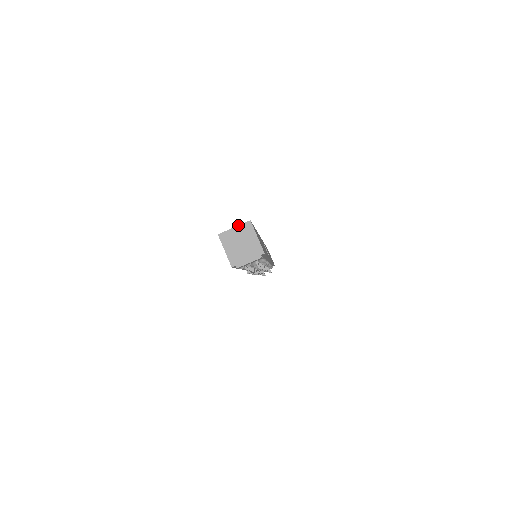
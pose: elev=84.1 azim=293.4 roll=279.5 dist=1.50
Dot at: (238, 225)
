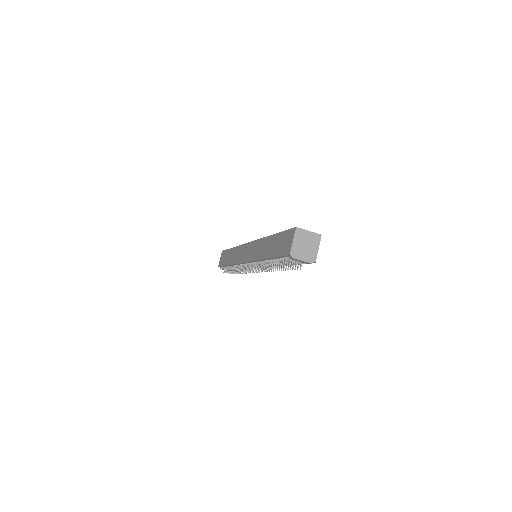
Dot at: occluded
